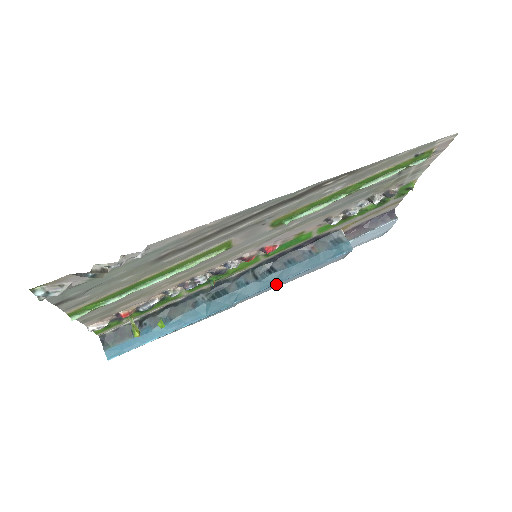
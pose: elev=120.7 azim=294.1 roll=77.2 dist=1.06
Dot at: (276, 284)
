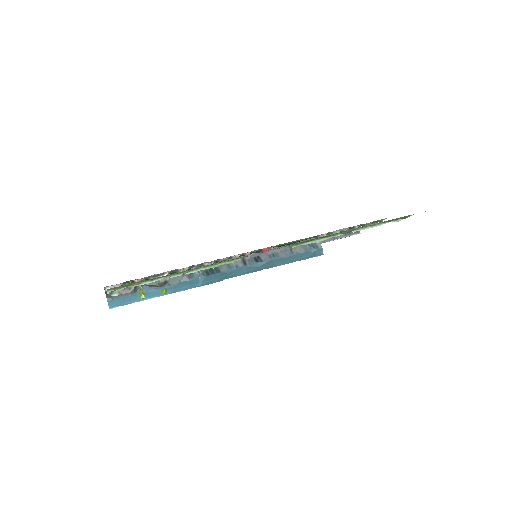
Dot at: occluded
